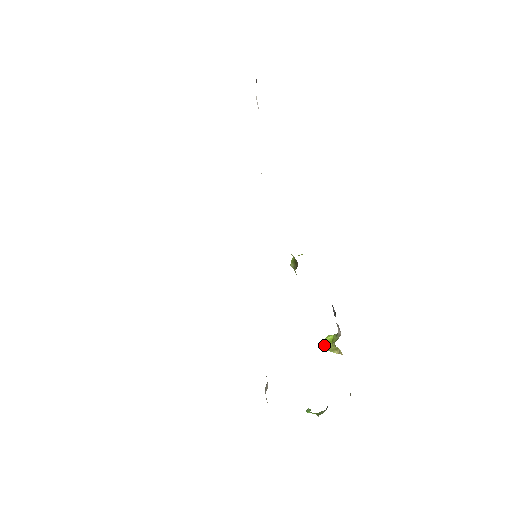
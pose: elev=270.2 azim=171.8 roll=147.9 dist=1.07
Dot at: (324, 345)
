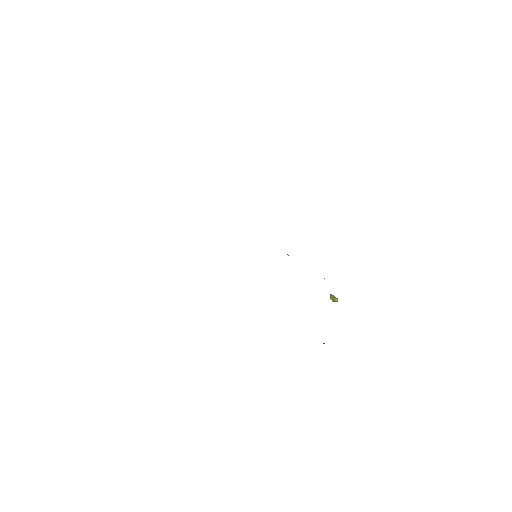
Dot at: occluded
